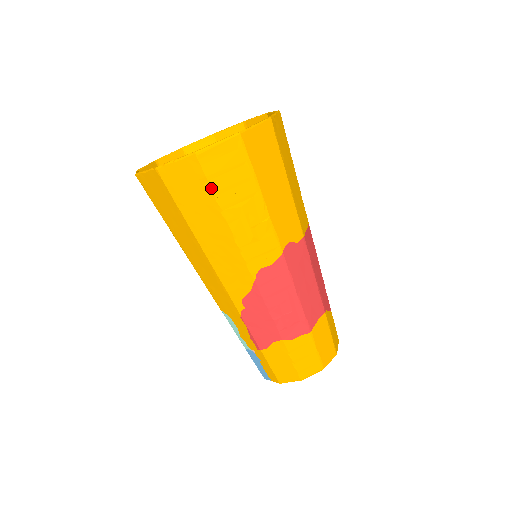
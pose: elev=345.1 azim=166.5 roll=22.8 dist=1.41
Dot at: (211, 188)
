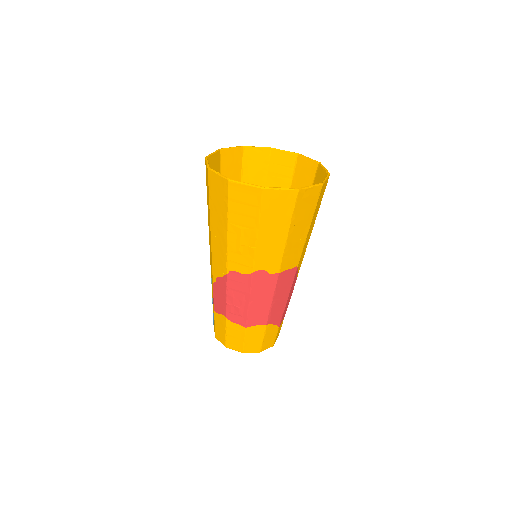
Dot at: (228, 206)
